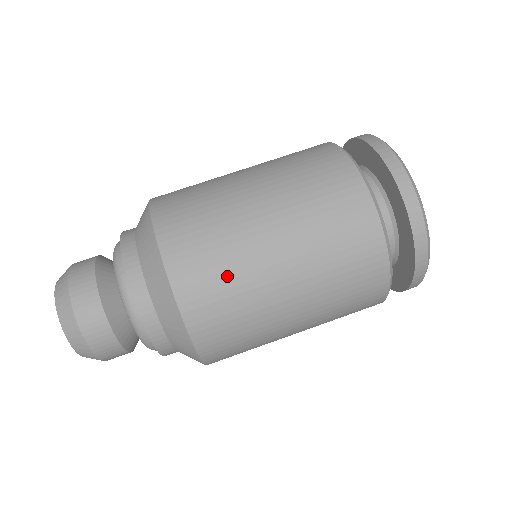
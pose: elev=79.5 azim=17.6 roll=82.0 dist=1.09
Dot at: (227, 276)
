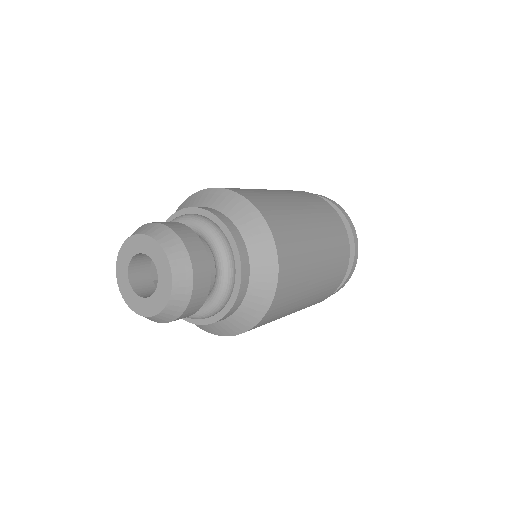
Dot at: (290, 222)
